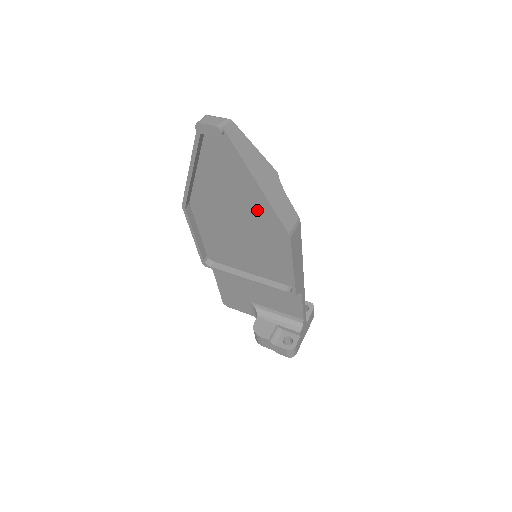
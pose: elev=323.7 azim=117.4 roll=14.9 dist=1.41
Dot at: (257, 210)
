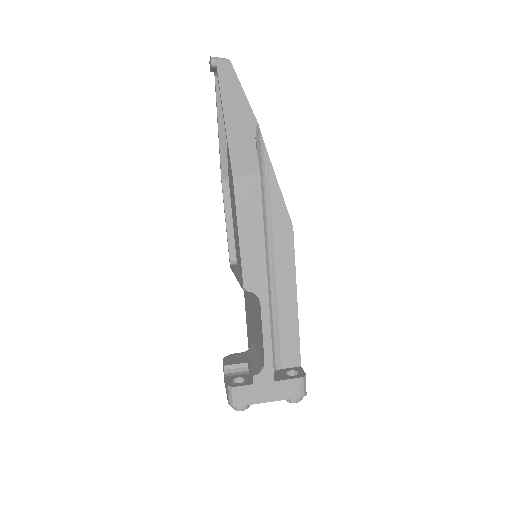
Dot at: occluded
